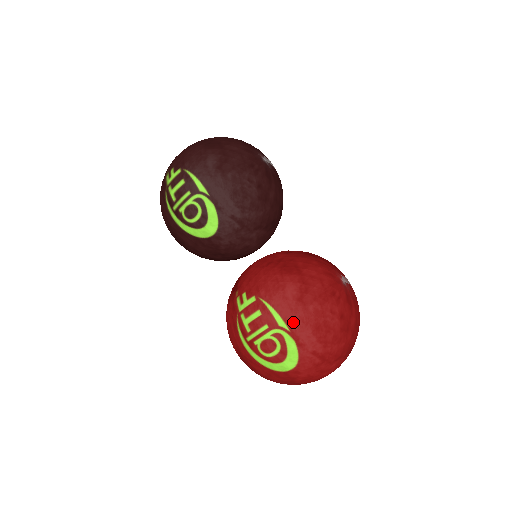
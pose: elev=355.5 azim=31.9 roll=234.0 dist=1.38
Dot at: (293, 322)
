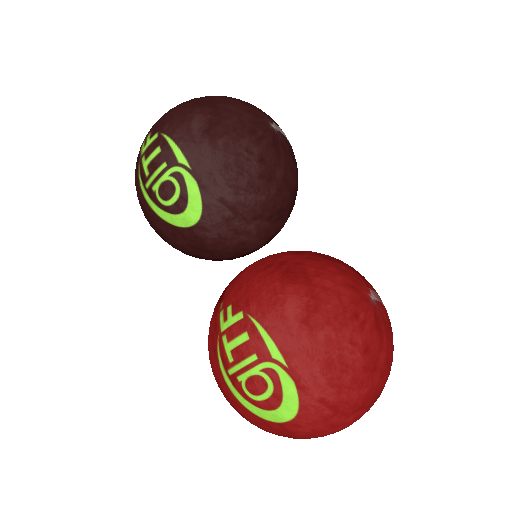
Dot at: (293, 354)
